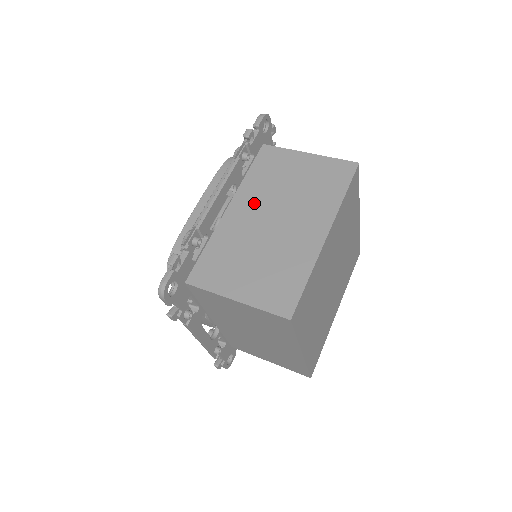
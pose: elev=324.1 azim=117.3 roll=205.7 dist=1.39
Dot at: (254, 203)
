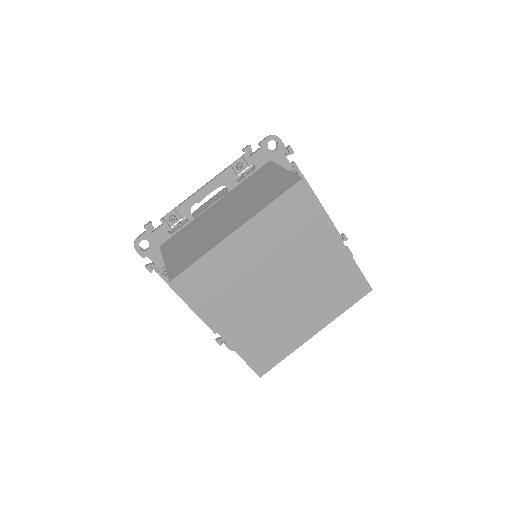
Dot at: (228, 202)
